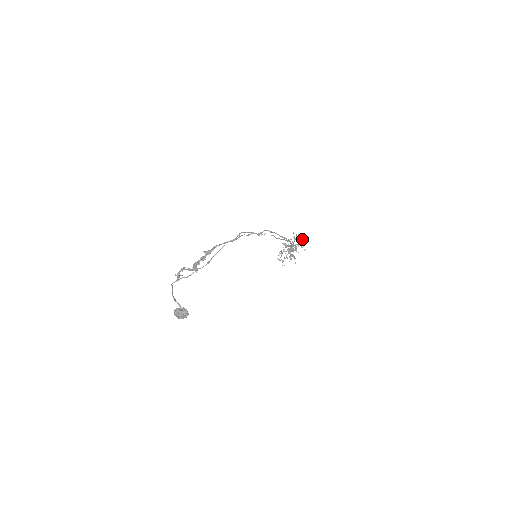
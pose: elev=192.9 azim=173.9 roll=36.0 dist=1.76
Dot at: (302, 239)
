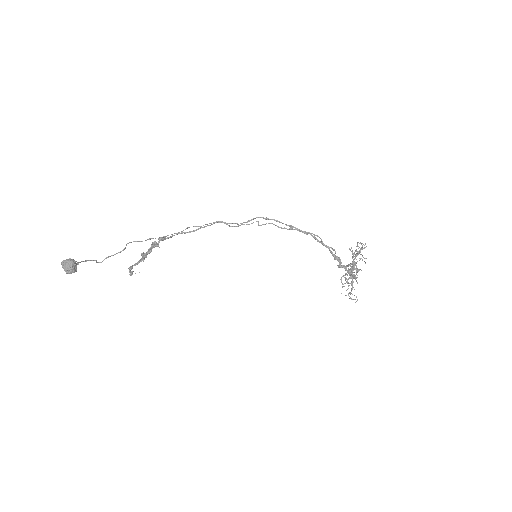
Dot at: (360, 249)
